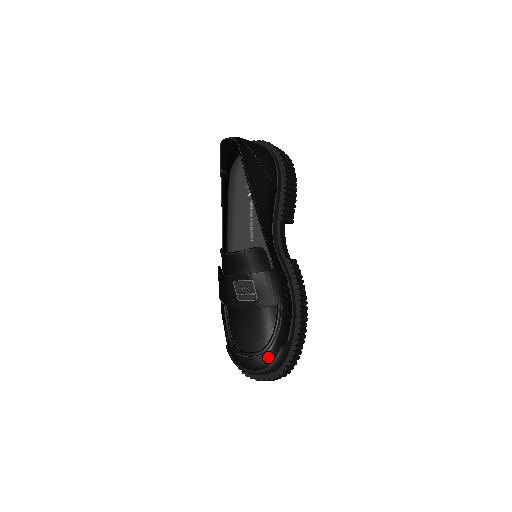
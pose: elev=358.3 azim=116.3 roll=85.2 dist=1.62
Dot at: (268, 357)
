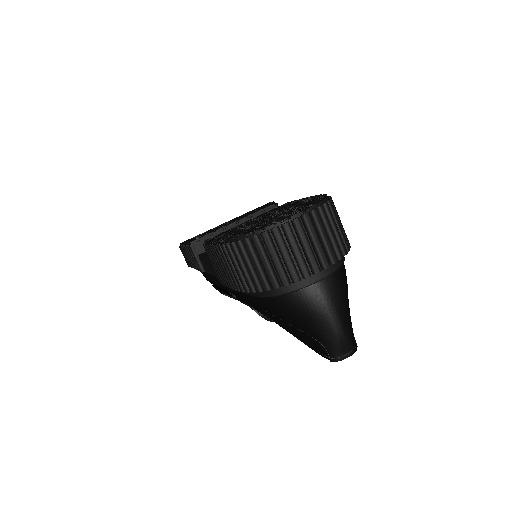
Dot at: occluded
